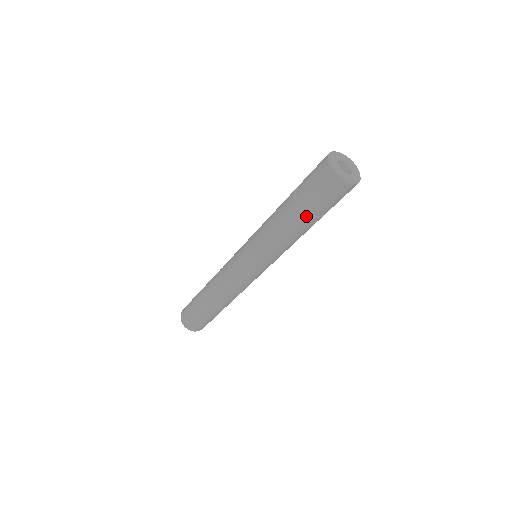
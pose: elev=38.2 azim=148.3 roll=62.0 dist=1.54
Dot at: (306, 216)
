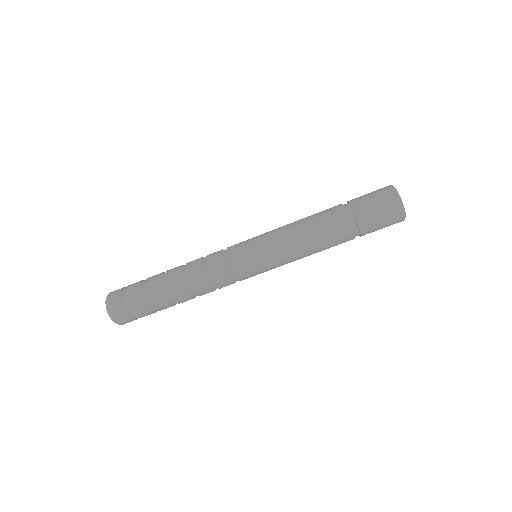
Dot at: (341, 209)
